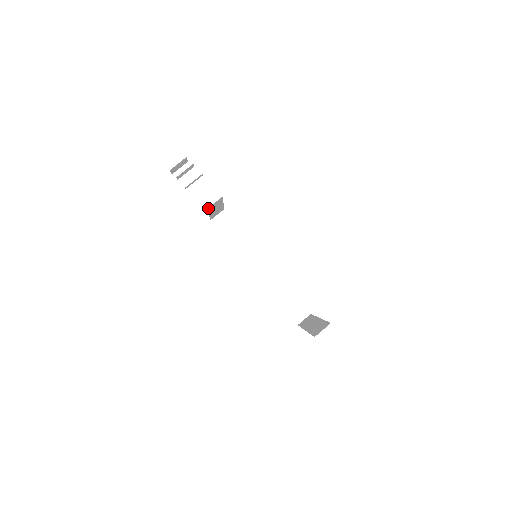
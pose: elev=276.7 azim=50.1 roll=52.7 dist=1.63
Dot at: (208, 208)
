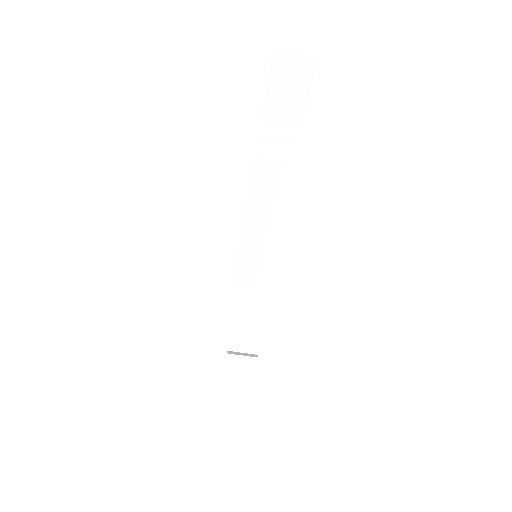
Dot at: occluded
